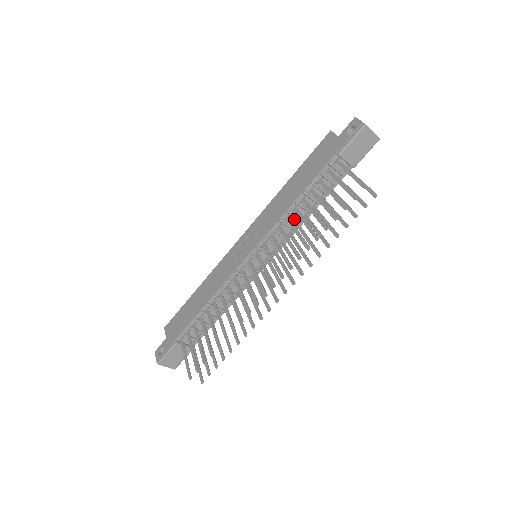
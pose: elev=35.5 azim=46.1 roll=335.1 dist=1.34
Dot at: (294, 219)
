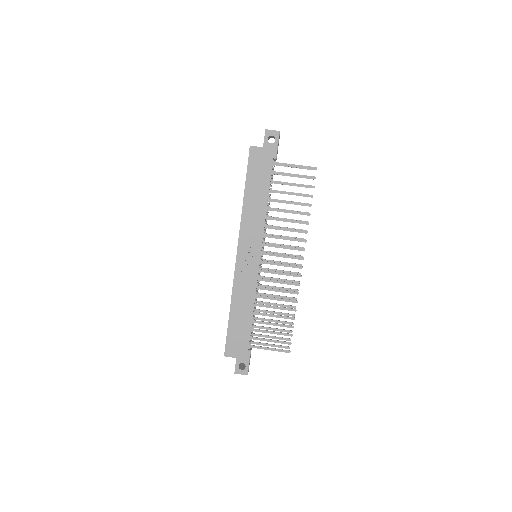
Dot at: occluded
